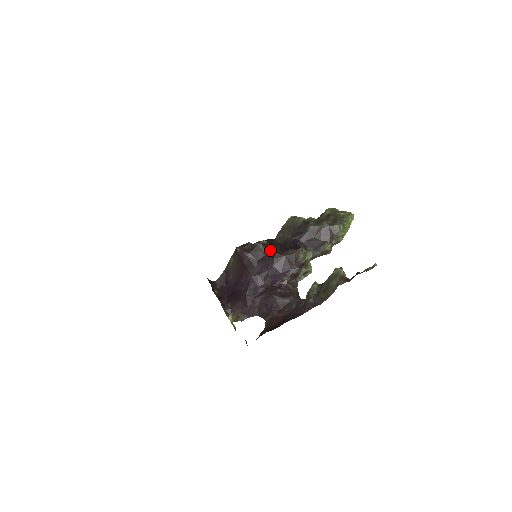
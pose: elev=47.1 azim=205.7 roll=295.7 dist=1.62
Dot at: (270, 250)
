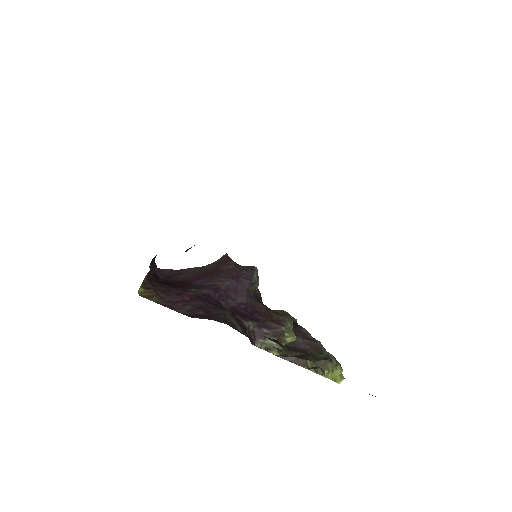
Dot at: (257, 288)
